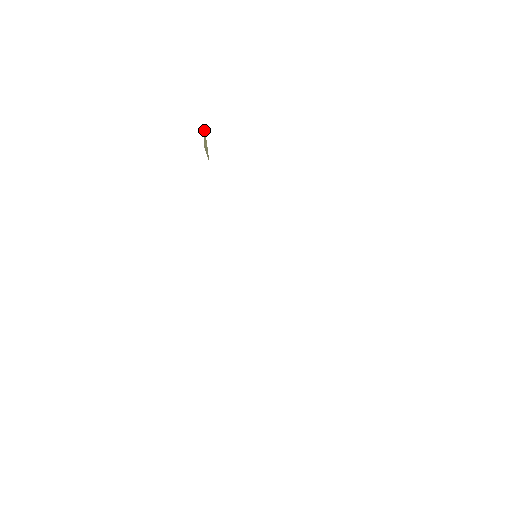
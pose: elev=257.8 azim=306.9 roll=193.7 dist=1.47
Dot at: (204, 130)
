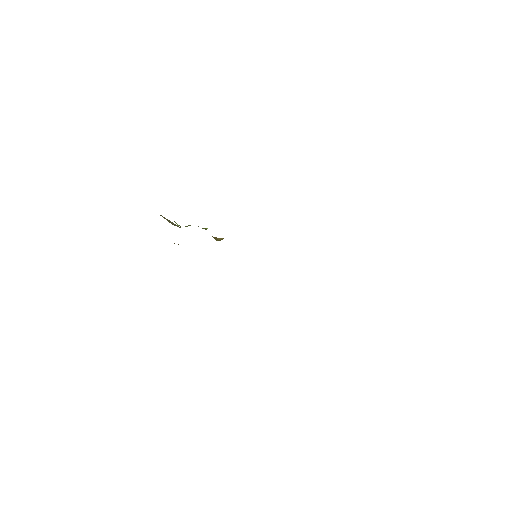
Dot at: occluded
